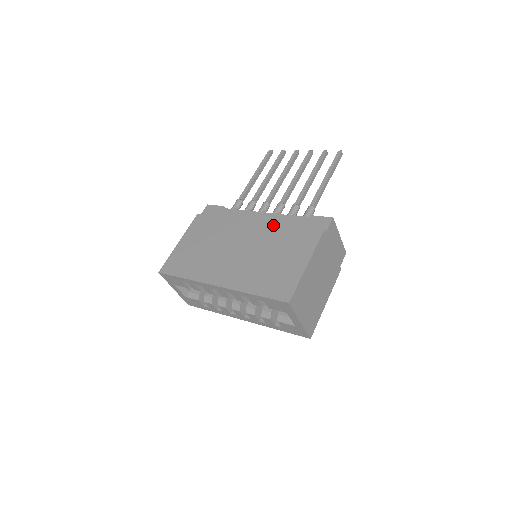
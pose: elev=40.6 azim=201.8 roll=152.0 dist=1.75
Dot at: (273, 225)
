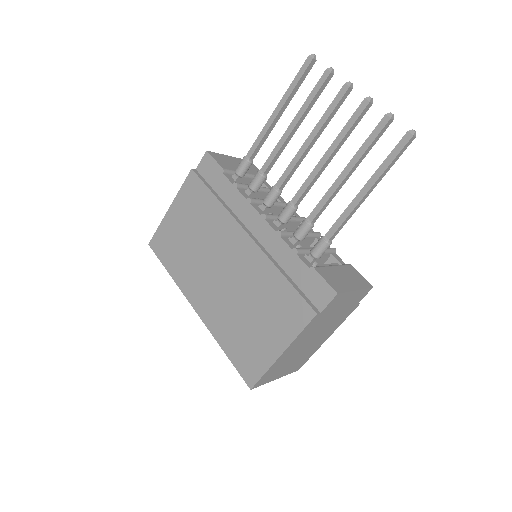
Dot at: (264, 259)
